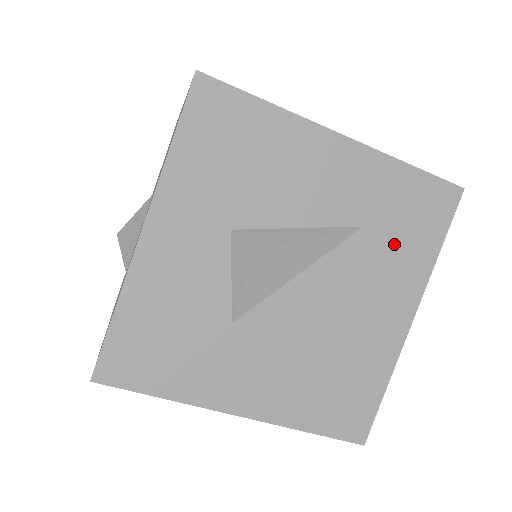
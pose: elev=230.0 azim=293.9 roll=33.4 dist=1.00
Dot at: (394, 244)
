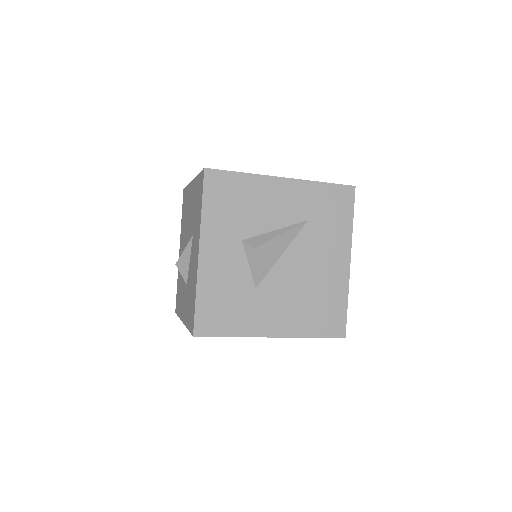
Dot at: (327, 225)
